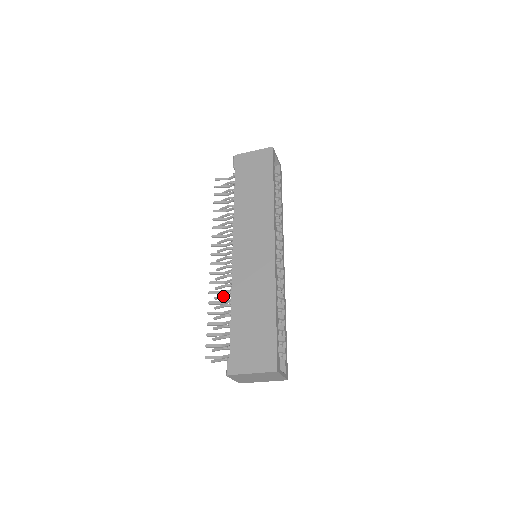
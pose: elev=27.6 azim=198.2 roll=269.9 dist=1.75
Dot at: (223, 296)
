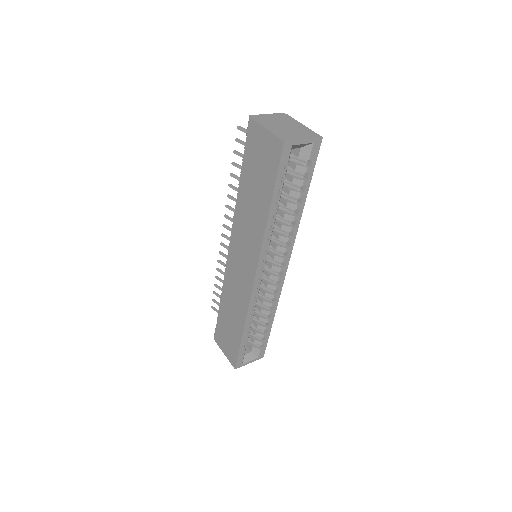
Dot at: occluded
